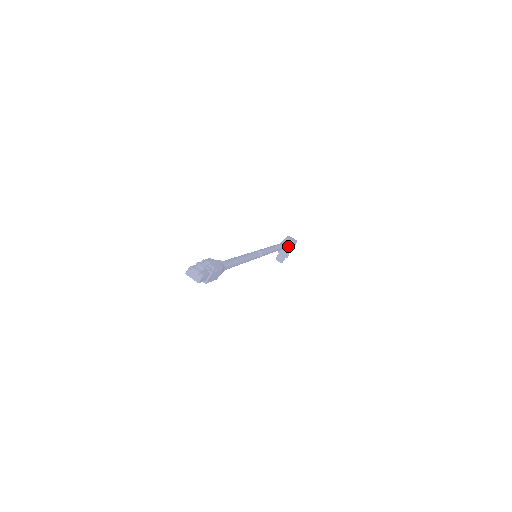
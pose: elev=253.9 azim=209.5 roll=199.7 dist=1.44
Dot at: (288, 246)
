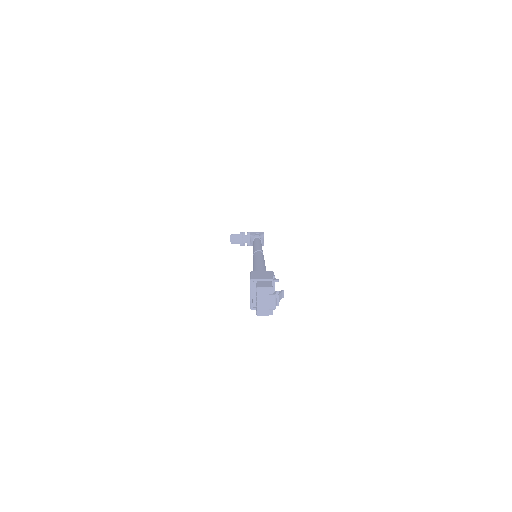
Dot at: occluded
